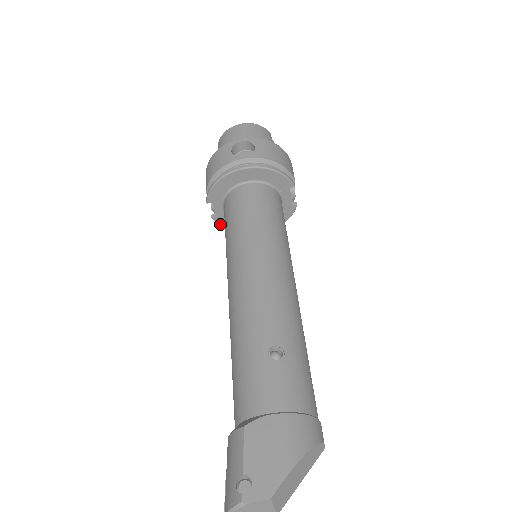
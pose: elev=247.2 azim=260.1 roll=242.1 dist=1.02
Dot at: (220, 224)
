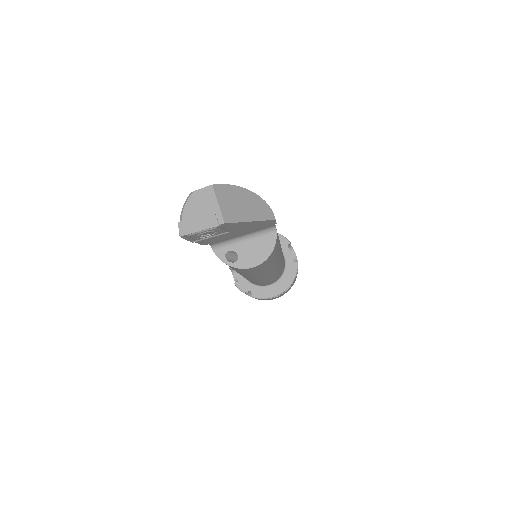
Dot at: (241, 289)
